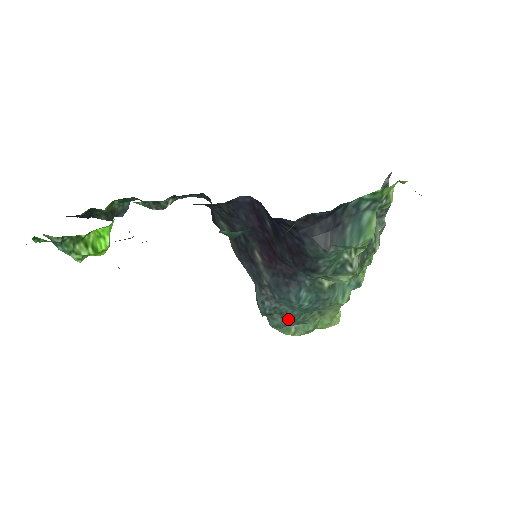
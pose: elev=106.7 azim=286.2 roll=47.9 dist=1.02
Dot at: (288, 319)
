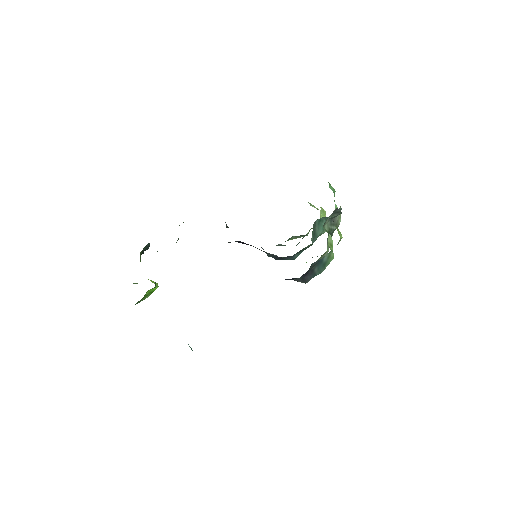
Dot at: occluded
